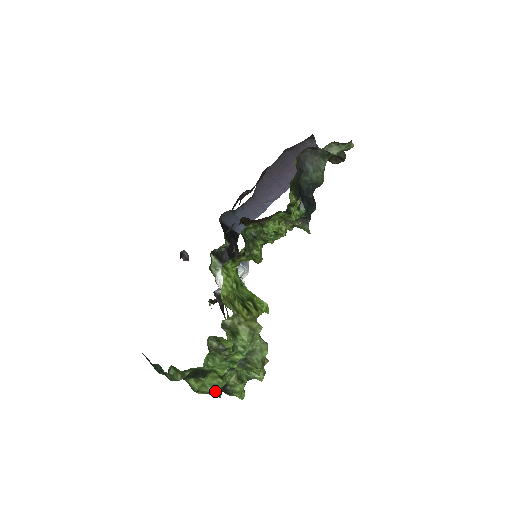
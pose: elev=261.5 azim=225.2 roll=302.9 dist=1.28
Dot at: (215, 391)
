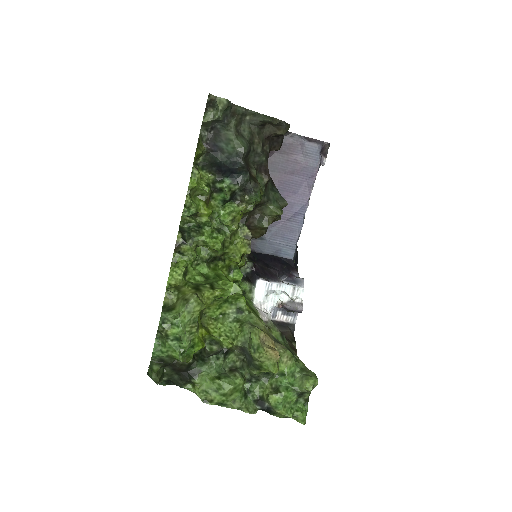
Dot at: (236, 404)
